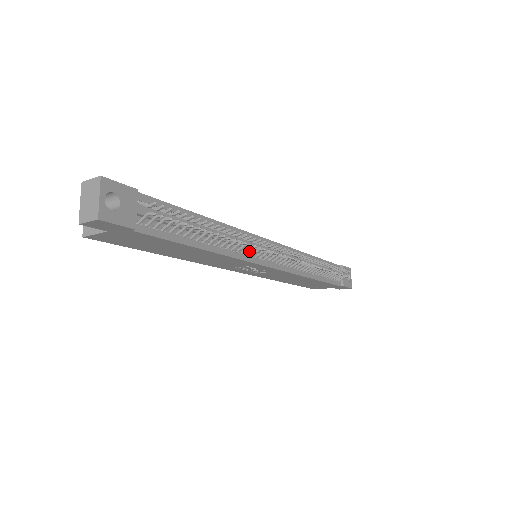
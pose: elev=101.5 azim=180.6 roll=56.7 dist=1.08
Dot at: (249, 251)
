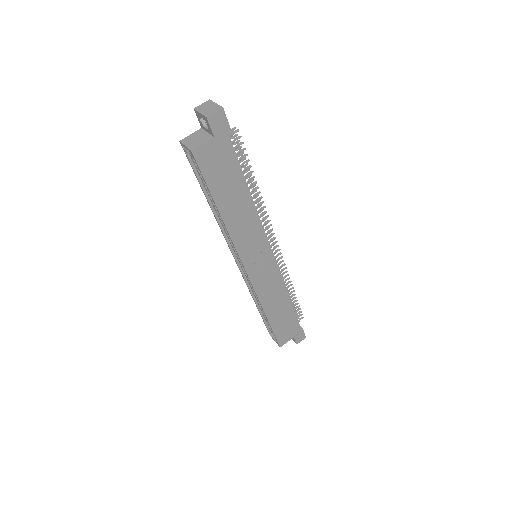
Dot at: occluded
